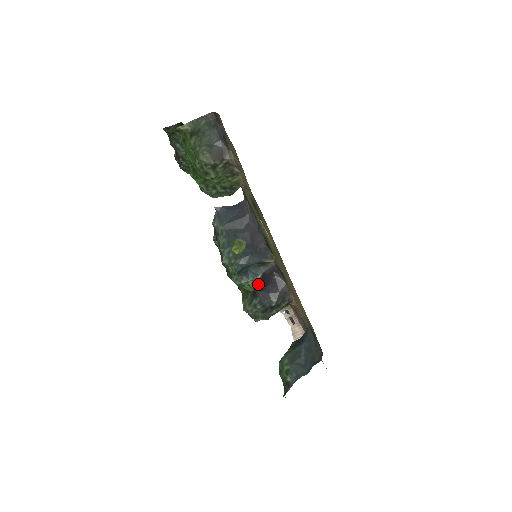
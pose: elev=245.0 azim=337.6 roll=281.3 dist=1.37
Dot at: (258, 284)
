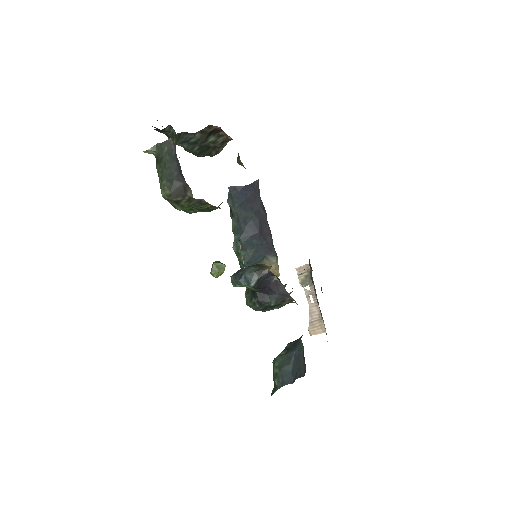
Dot at: (254, 288)
